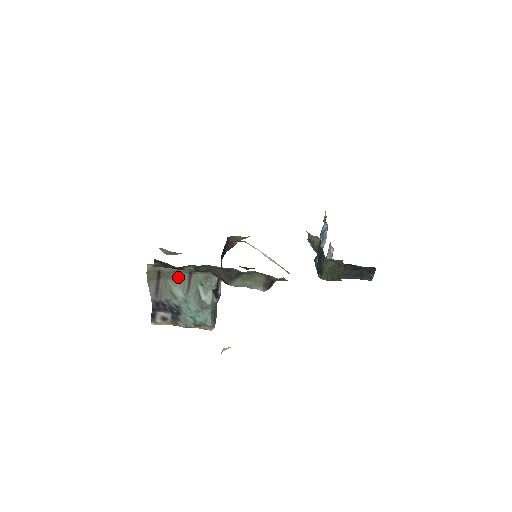
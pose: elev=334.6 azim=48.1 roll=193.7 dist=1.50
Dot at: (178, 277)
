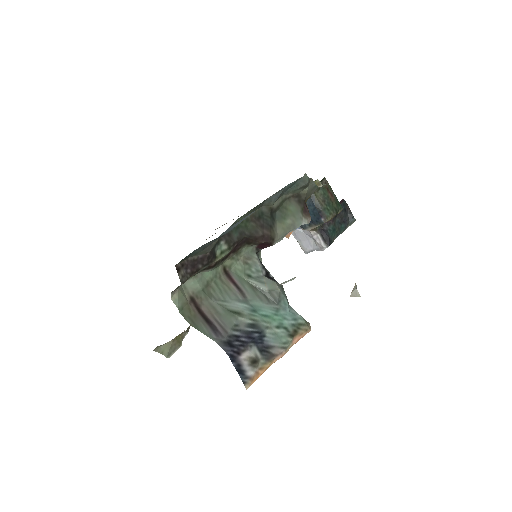
Dot at: (218, 289)
